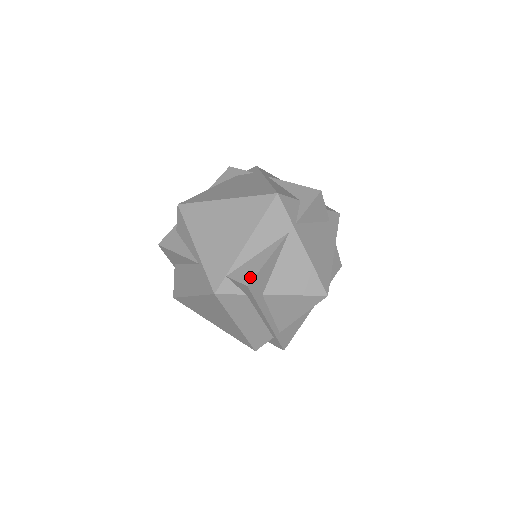
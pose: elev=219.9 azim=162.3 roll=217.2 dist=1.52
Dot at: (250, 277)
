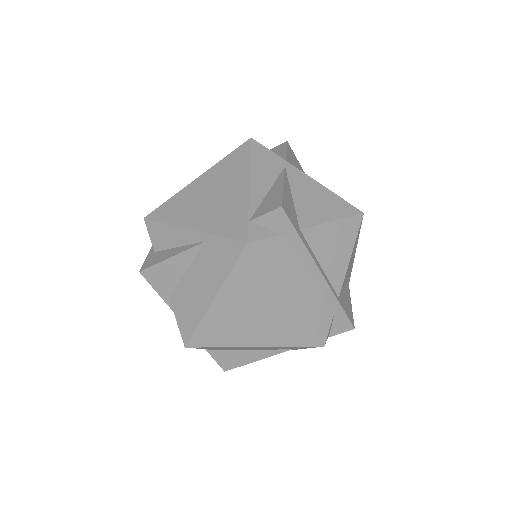
Dot at: (277, 202)
